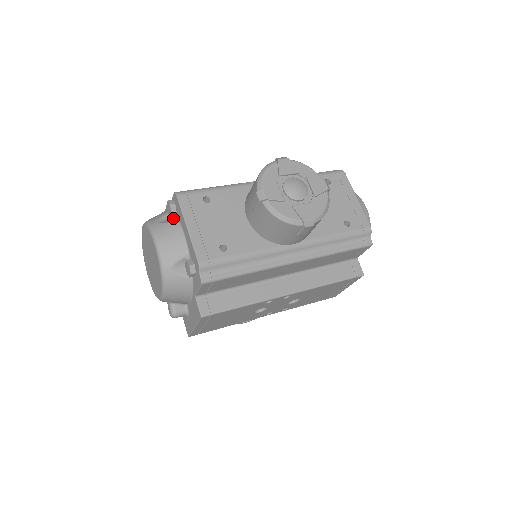
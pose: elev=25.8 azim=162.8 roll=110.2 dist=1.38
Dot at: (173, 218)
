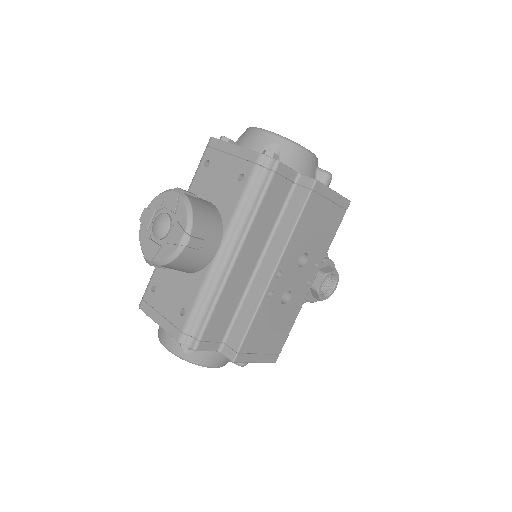
Dot at: occluded
